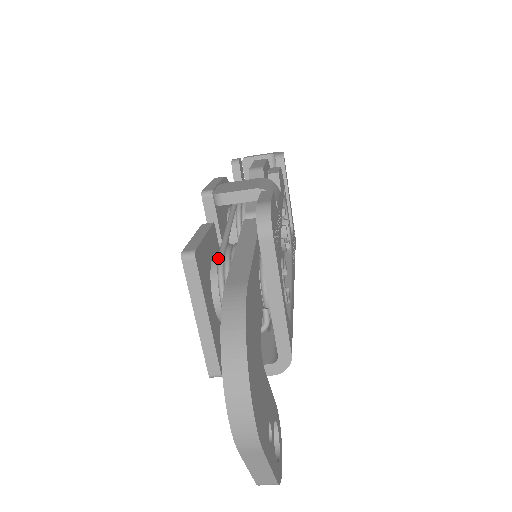
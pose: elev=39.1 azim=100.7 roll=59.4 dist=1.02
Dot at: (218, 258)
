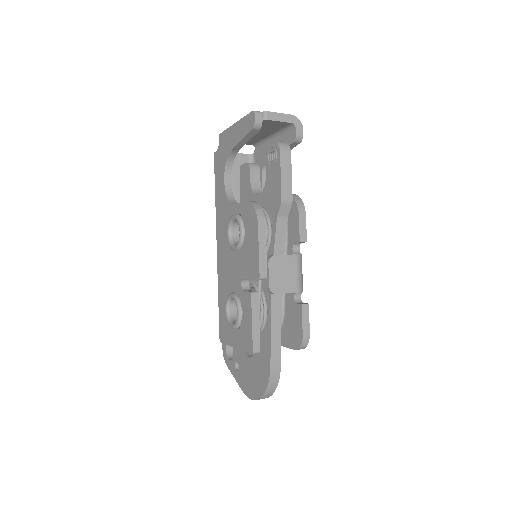
Dot at: occluded
